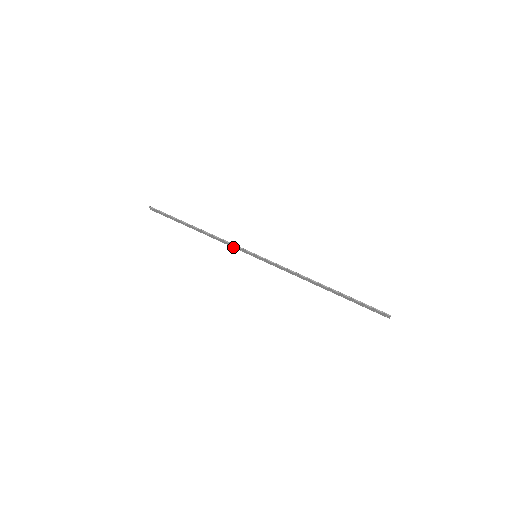
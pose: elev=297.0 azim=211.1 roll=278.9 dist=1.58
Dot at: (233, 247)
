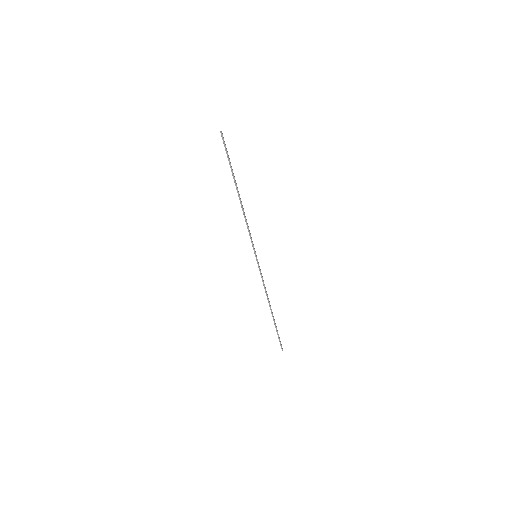
Dot at: (249, 233)
